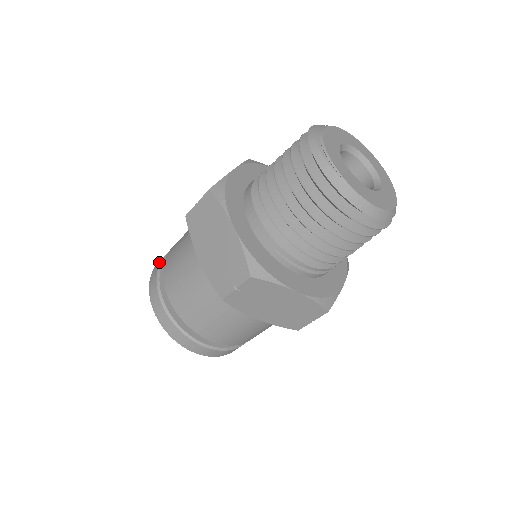
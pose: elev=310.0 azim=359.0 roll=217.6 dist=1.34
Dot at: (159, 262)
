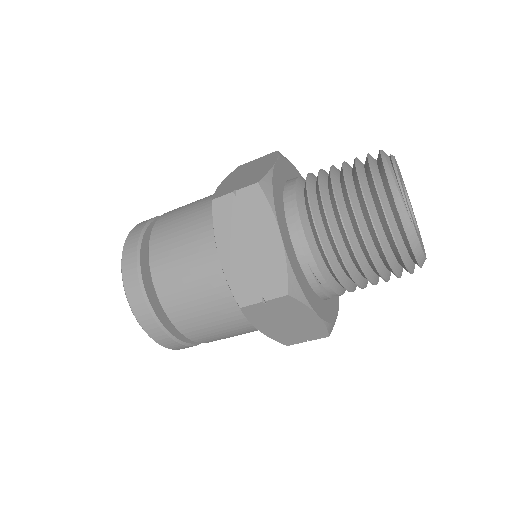
Dot at: (138, 232)
